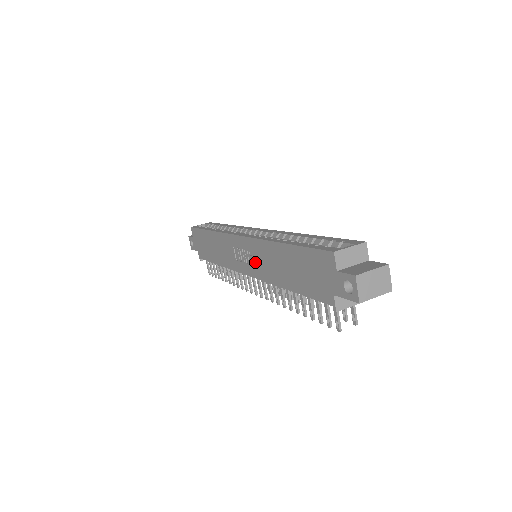
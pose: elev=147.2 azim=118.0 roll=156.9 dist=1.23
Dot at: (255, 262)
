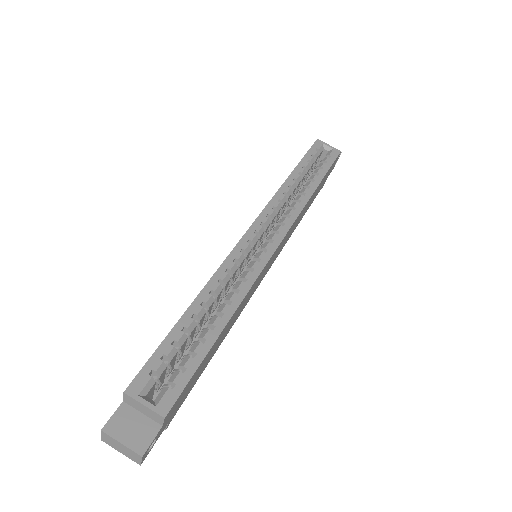
Dot at: occluded
